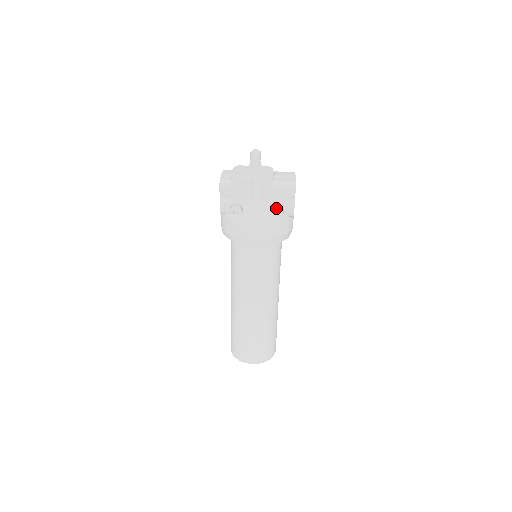
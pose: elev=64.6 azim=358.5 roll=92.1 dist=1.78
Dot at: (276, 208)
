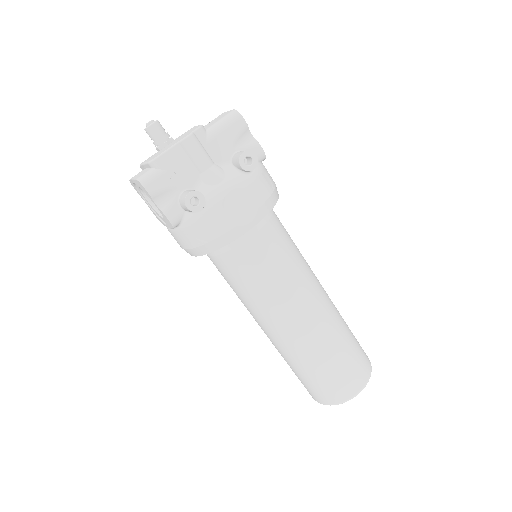
Dot at: (241, 154)
